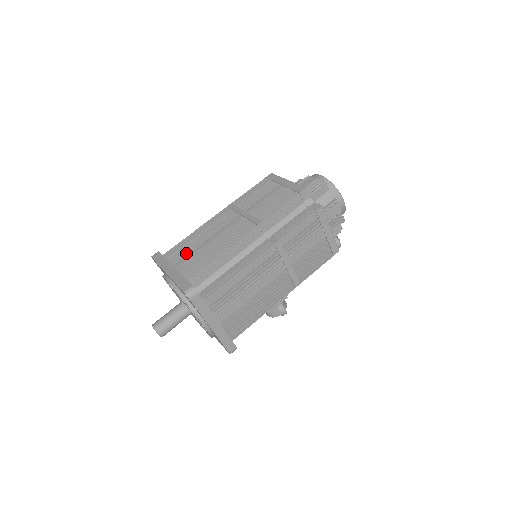
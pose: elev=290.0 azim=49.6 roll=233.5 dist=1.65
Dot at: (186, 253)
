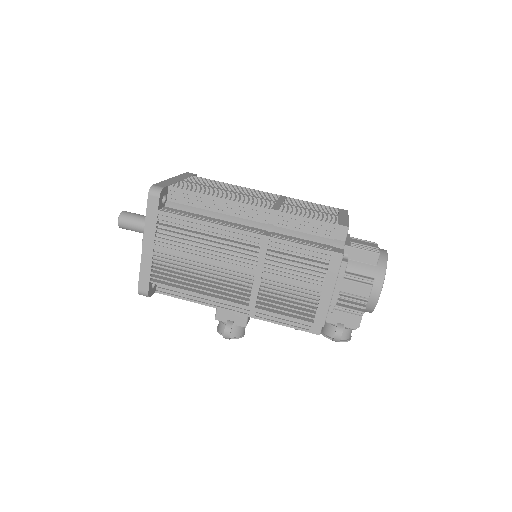
Dot at: (204, 184)
